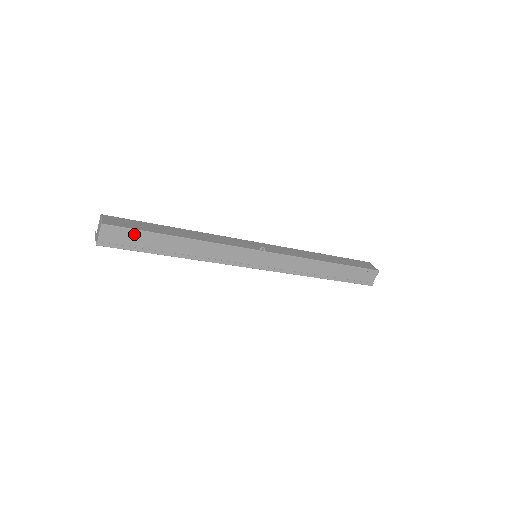
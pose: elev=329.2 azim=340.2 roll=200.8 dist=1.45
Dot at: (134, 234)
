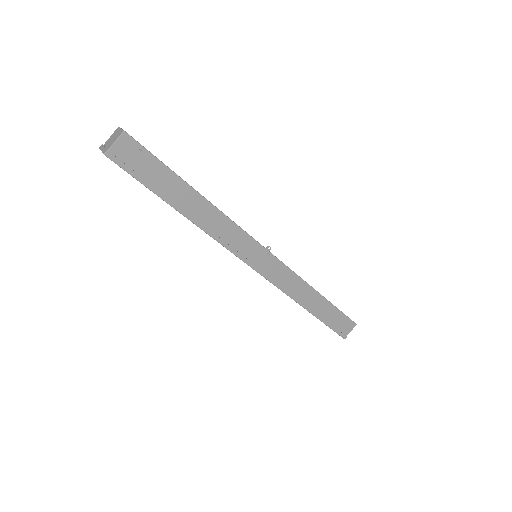
Dot at: (153, 163)
